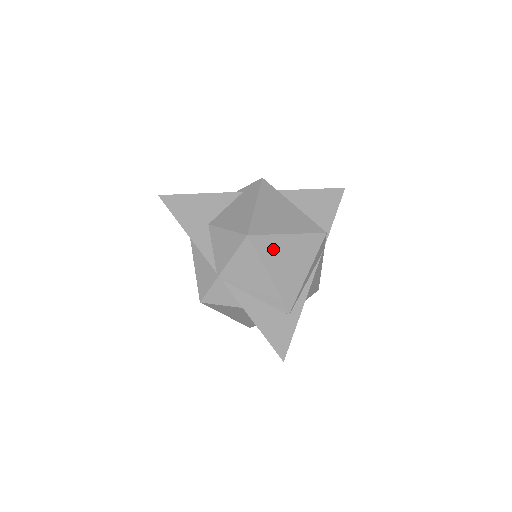
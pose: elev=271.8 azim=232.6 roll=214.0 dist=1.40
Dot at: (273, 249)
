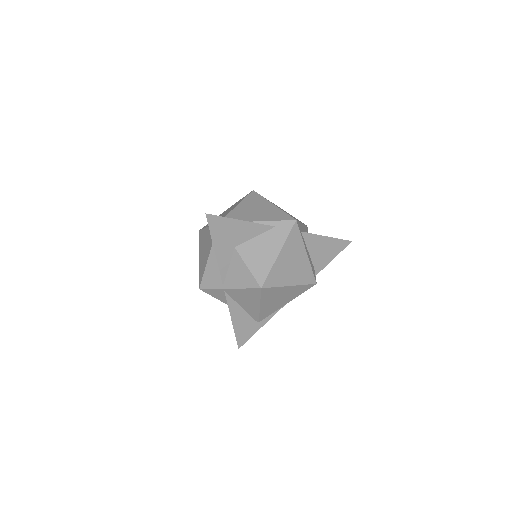
Dot at: (273, 294)
